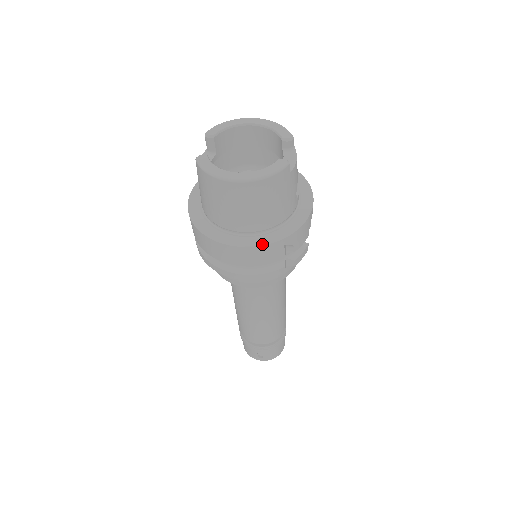
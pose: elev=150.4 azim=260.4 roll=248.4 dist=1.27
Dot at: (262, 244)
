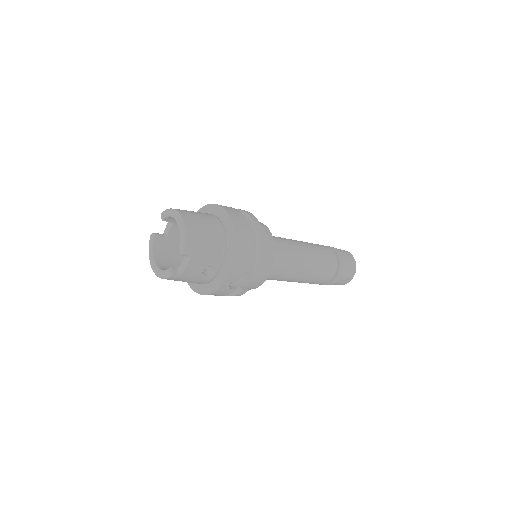
Dot at: (193, 290)
